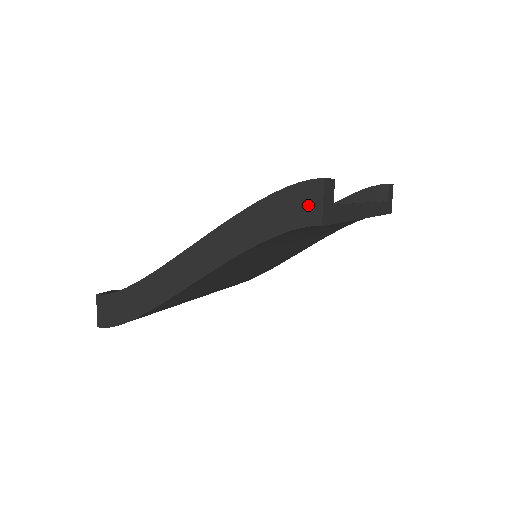
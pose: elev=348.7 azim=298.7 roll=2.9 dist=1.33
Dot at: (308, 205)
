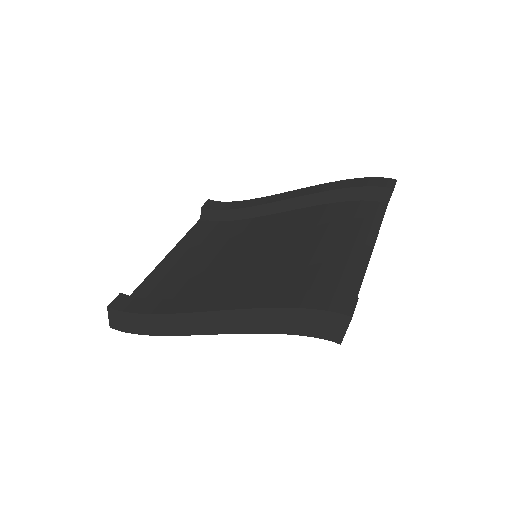
Dot at: (332, 328)
